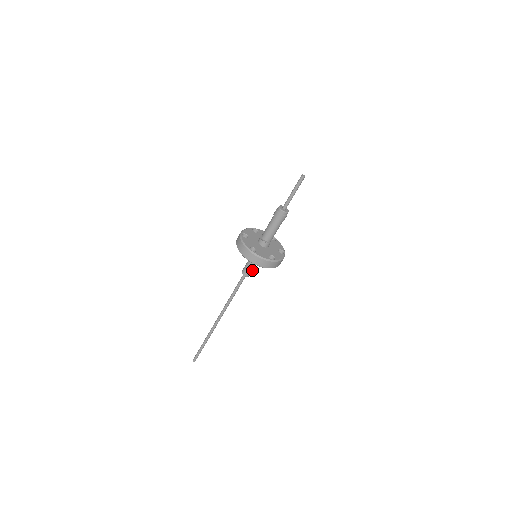
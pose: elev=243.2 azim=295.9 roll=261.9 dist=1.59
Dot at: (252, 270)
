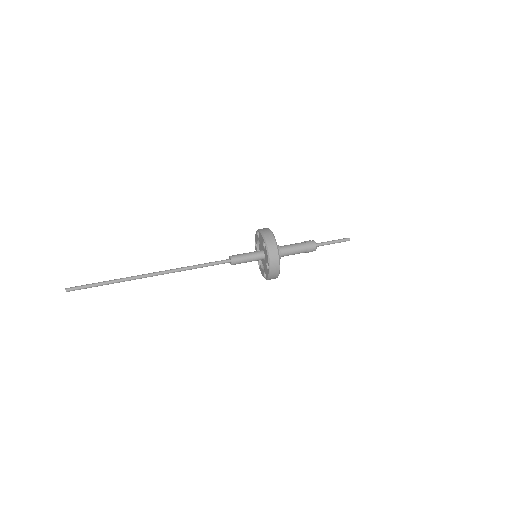
Dot at: (240, 263)
